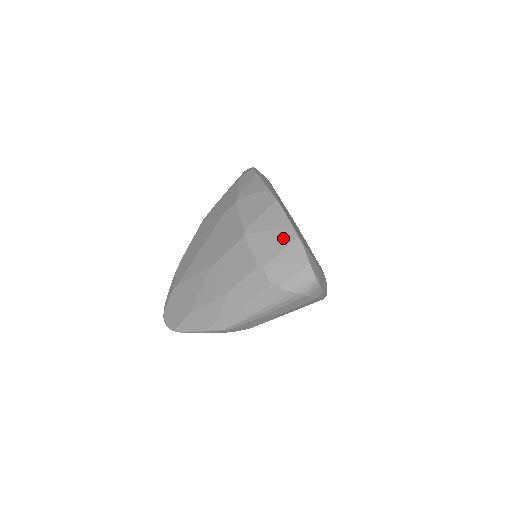
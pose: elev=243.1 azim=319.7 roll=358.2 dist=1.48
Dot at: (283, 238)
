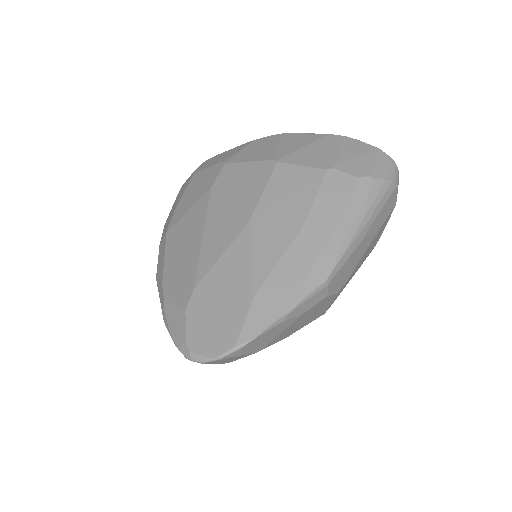
Dot at: (328, 142)
